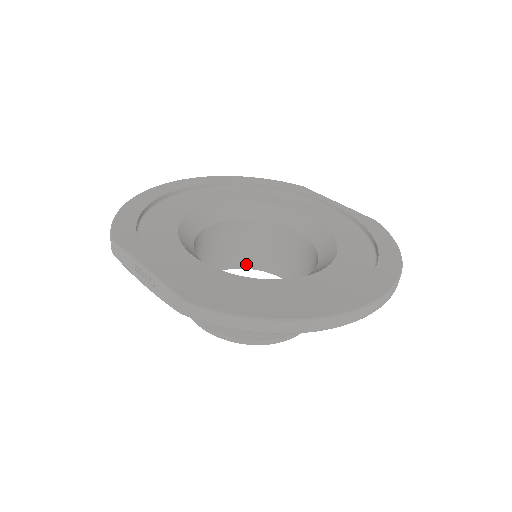
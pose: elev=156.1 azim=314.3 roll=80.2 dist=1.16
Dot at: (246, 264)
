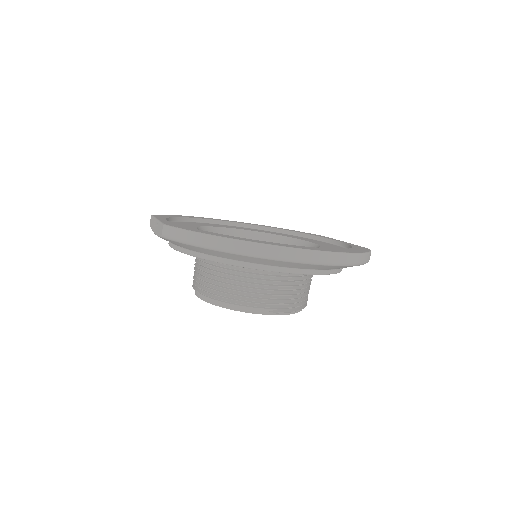
Dot at: occluded
